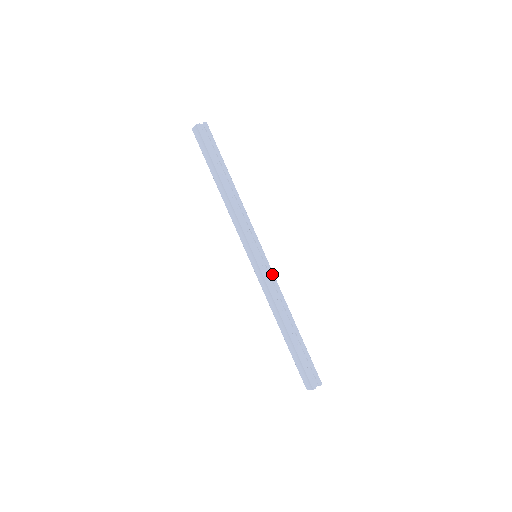
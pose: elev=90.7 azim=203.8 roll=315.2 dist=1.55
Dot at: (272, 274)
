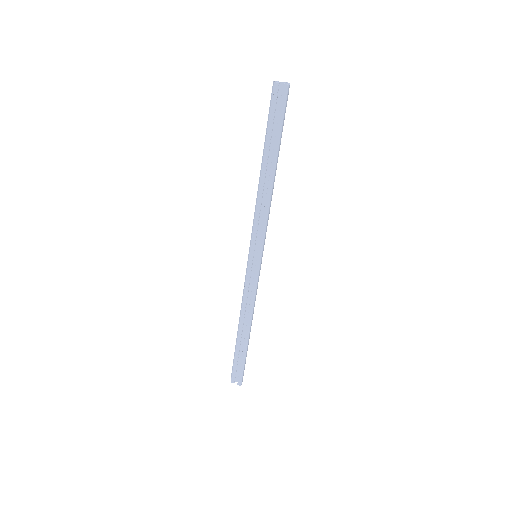
Dot at: (255, 283)
